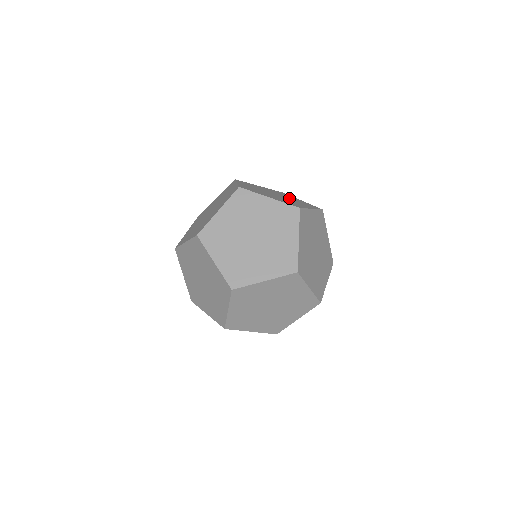
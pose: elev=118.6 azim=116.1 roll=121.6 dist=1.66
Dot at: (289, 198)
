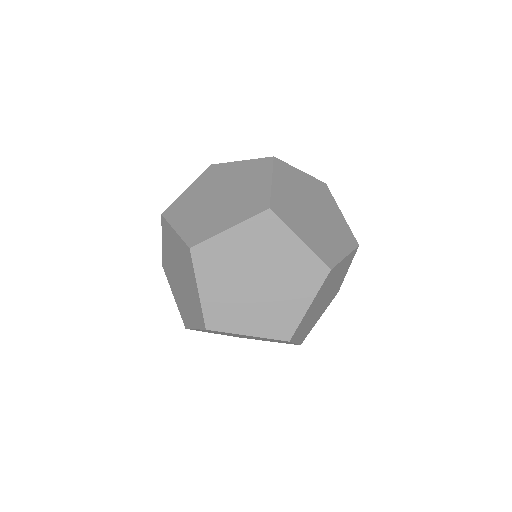
Dot at: occluded
